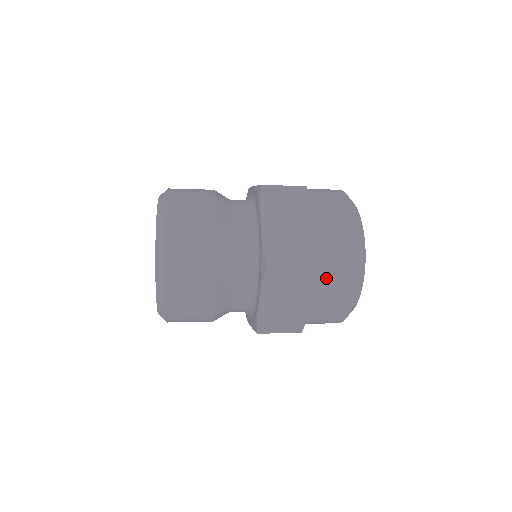
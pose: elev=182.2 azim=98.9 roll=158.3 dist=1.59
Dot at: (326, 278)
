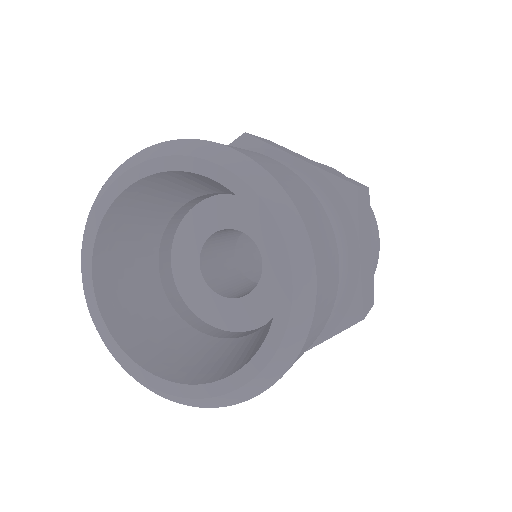
Dot at: occluded
